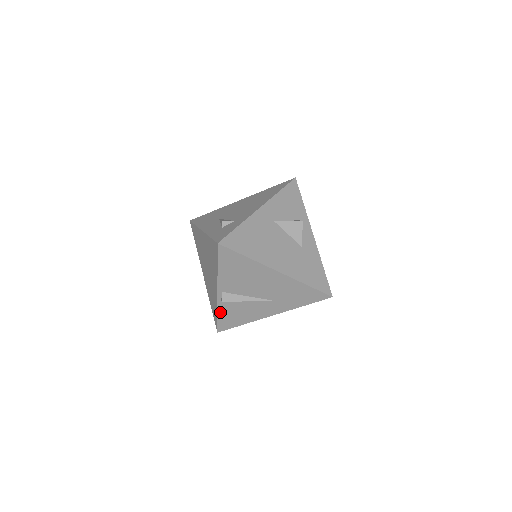
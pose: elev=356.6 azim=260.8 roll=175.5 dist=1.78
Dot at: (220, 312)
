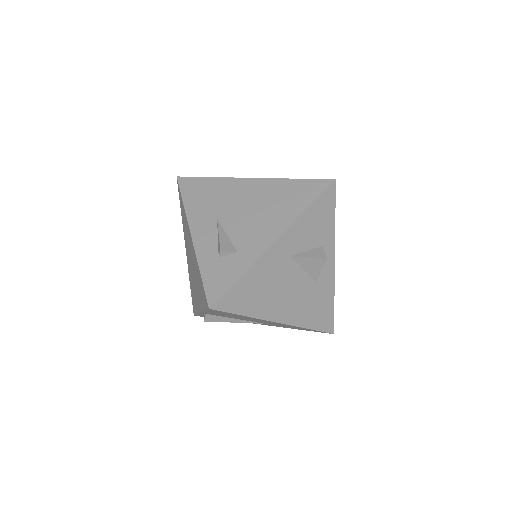
Dot at: occluded
